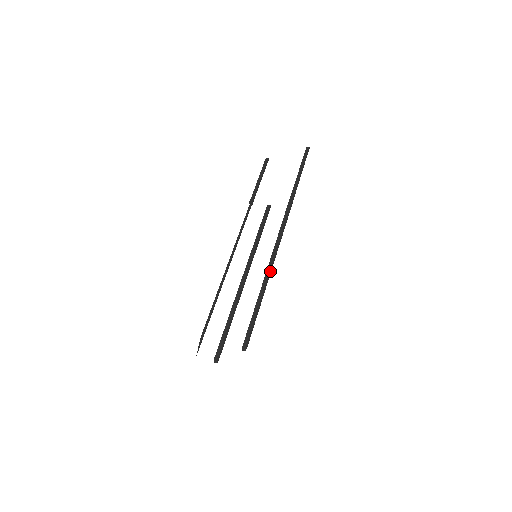
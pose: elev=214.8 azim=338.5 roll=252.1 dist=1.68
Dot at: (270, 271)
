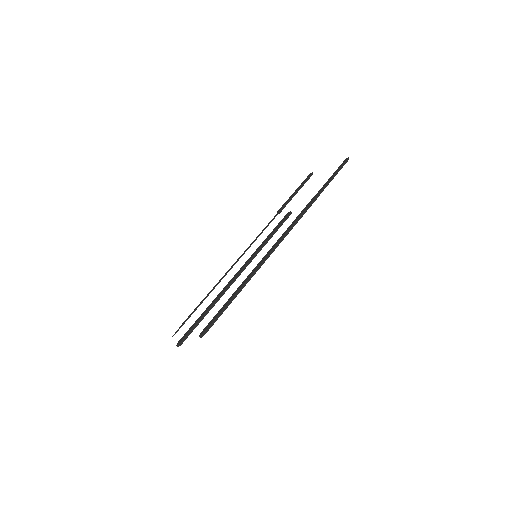
Dot at: (257, 268)
